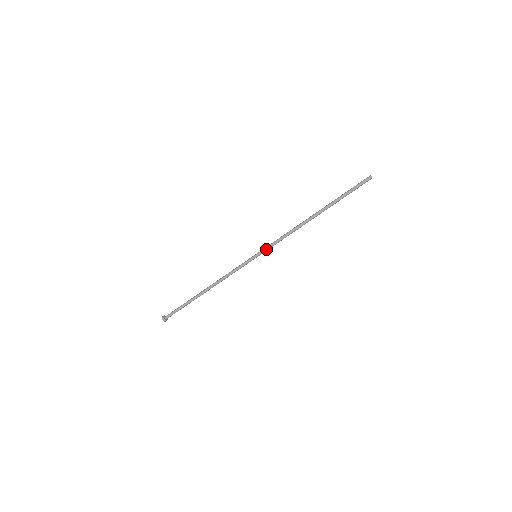
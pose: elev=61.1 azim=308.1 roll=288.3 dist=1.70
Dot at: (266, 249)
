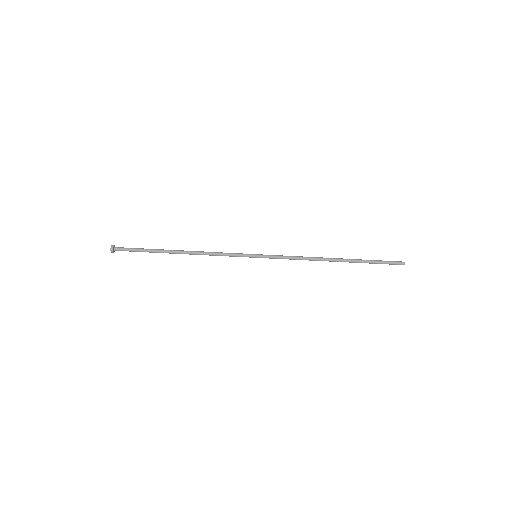
Dot at: (271, 256)
